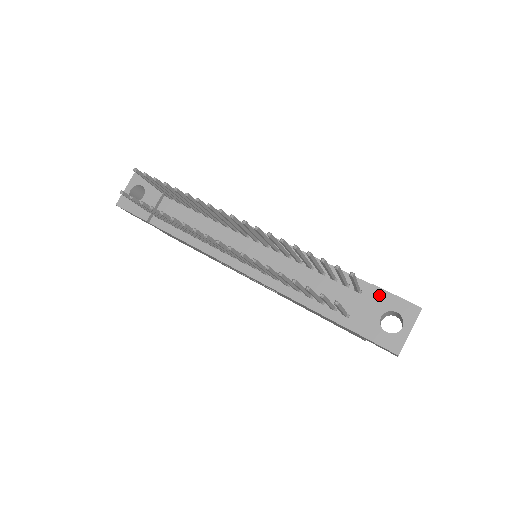
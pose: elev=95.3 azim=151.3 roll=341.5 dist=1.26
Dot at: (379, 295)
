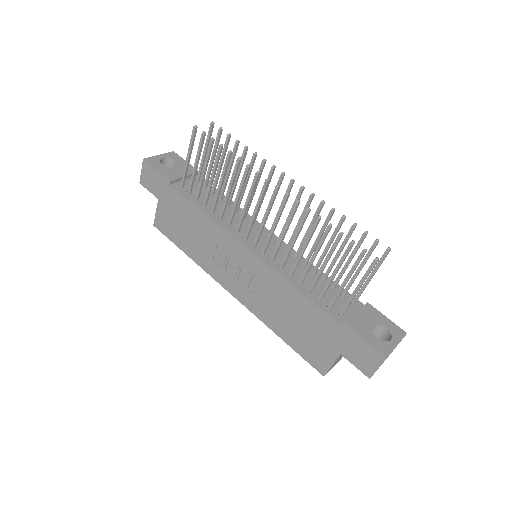
Dot at: (373, 311)
